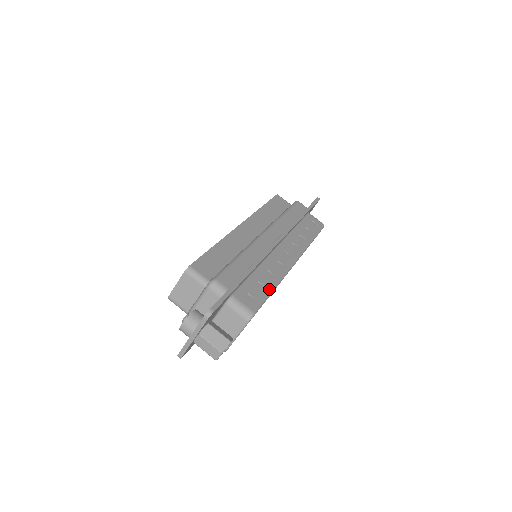
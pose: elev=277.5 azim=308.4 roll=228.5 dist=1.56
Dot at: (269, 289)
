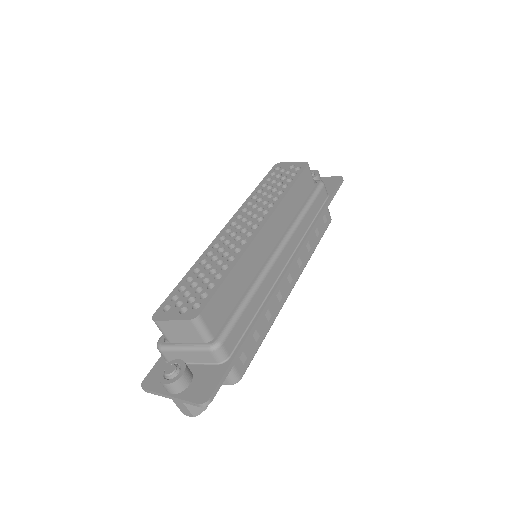
Dot at: (262, 339)
